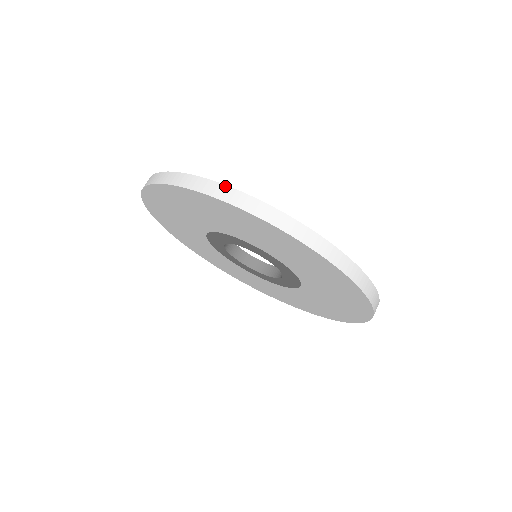
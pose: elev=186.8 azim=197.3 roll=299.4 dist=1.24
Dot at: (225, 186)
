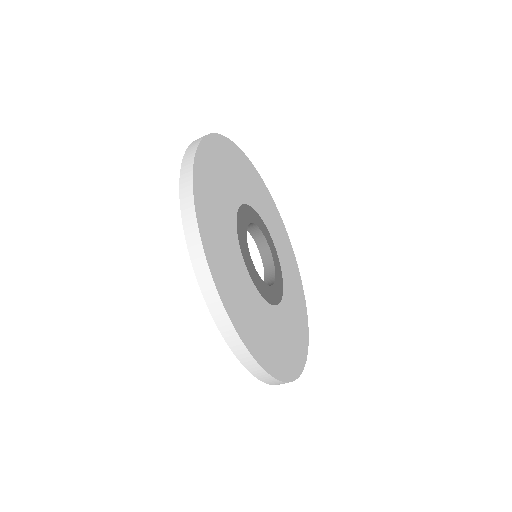
Dot at: (193, 159)
